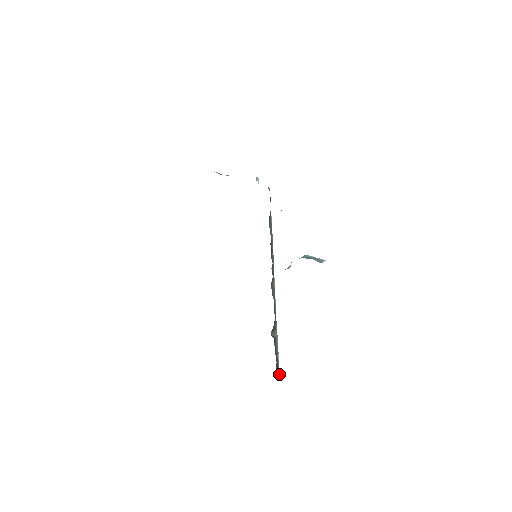
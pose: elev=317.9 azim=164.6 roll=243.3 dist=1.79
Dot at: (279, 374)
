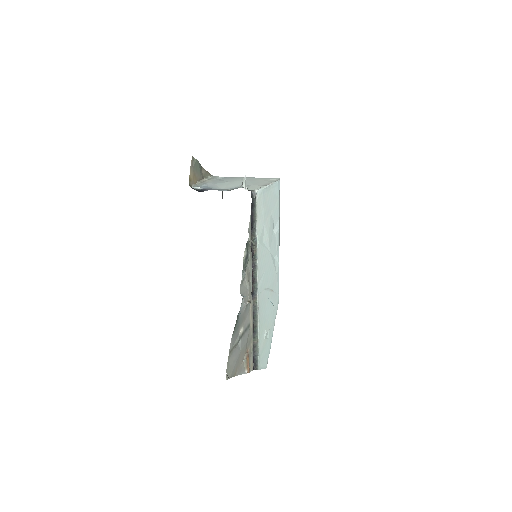
Dot at: (258, 369)
